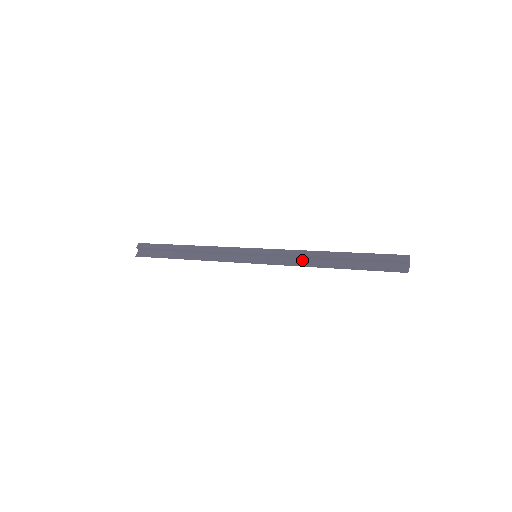
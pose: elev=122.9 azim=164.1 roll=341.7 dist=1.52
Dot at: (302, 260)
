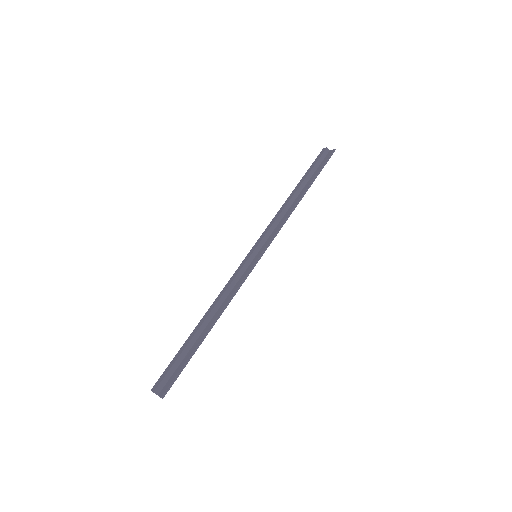
Dot at: (284, 217)
